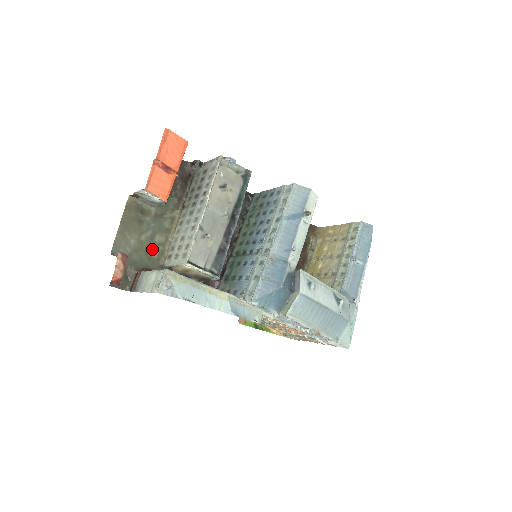
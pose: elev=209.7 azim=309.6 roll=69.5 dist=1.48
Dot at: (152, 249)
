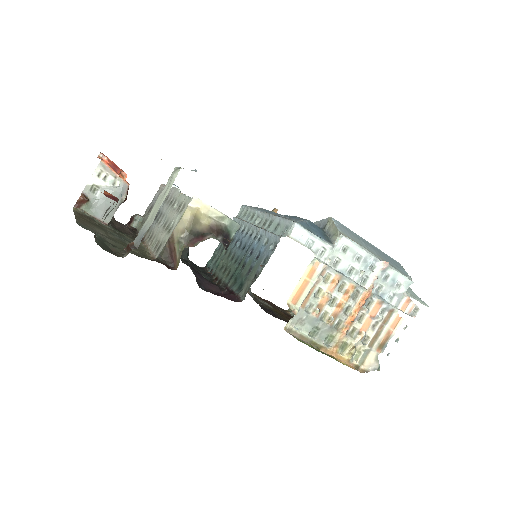
Dot at: occluded
